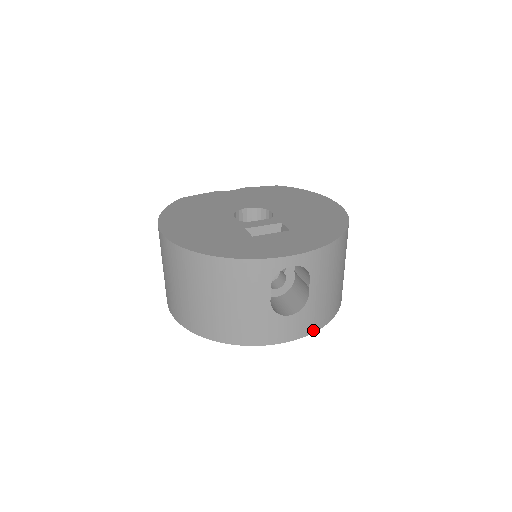
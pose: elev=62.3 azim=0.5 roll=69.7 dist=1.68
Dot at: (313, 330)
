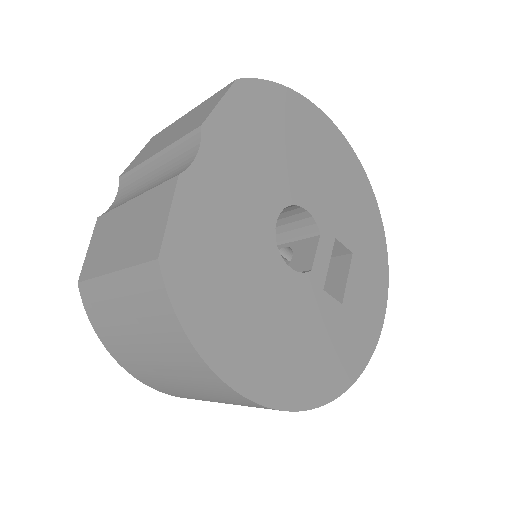
Dot at: occluded
